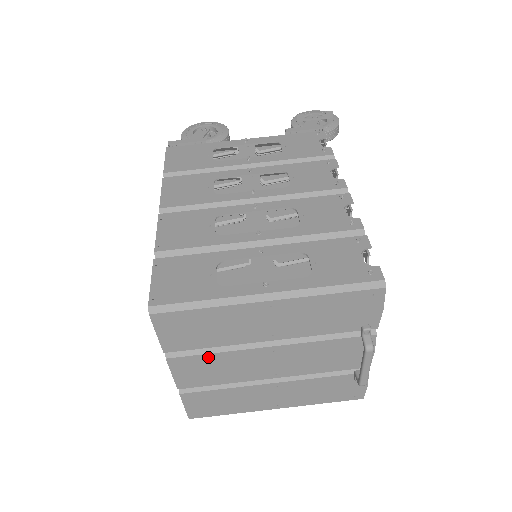
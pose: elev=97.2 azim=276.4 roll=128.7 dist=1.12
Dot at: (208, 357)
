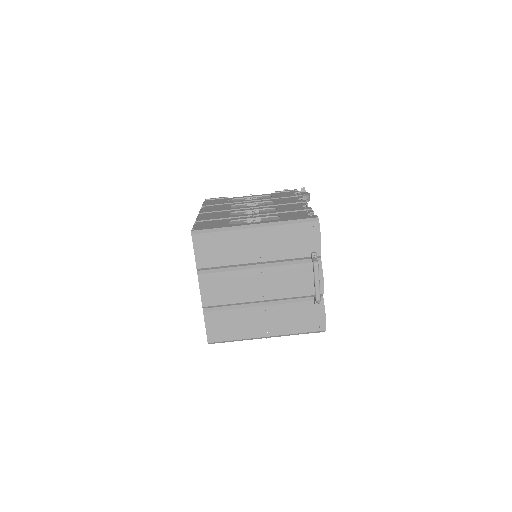
Dot at: (222, 275)
